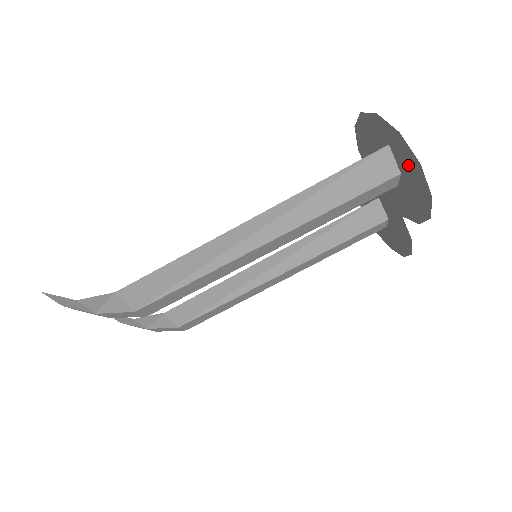
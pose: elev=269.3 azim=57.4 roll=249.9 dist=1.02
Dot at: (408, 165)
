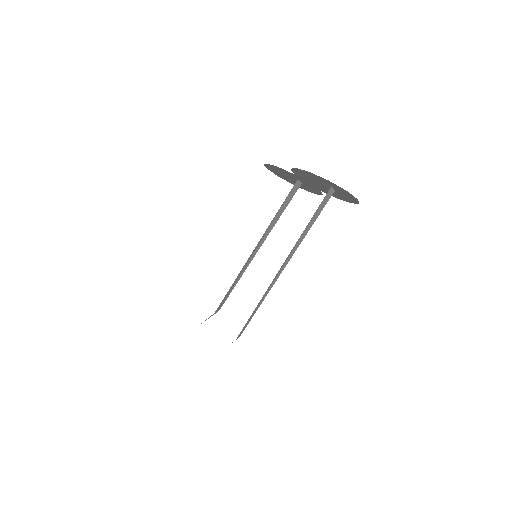
Dot at: (345, 194)
